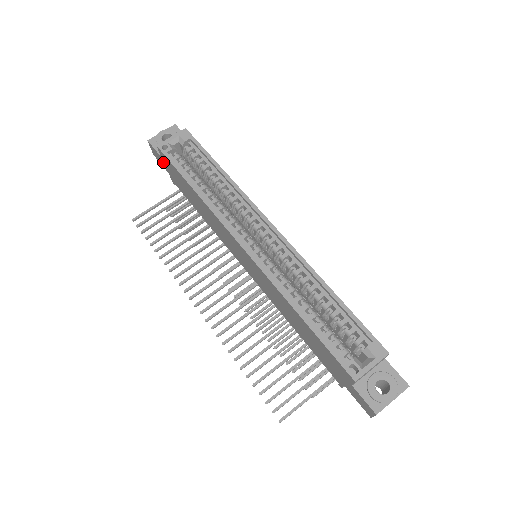
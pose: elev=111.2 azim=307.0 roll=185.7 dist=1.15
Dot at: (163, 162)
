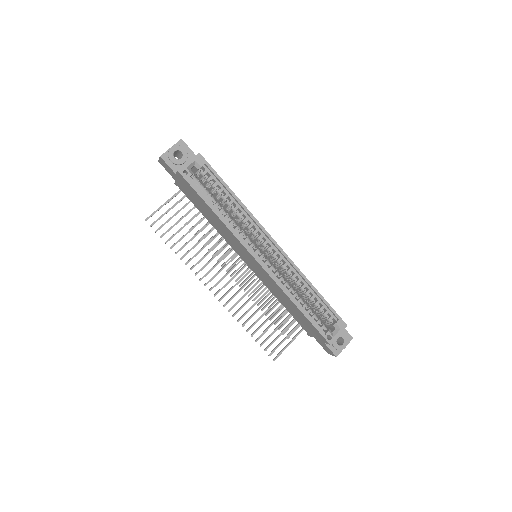
Dot at: (175, 176)
